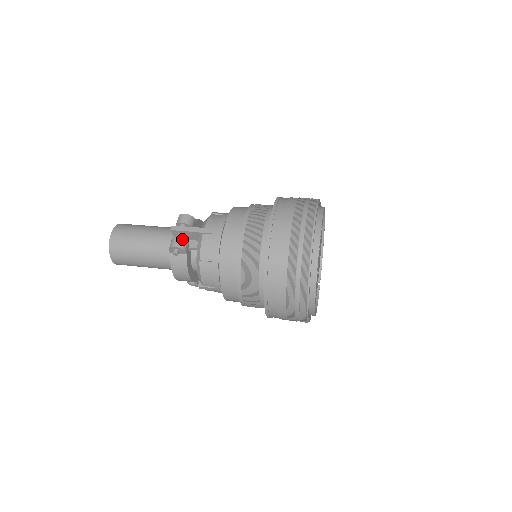
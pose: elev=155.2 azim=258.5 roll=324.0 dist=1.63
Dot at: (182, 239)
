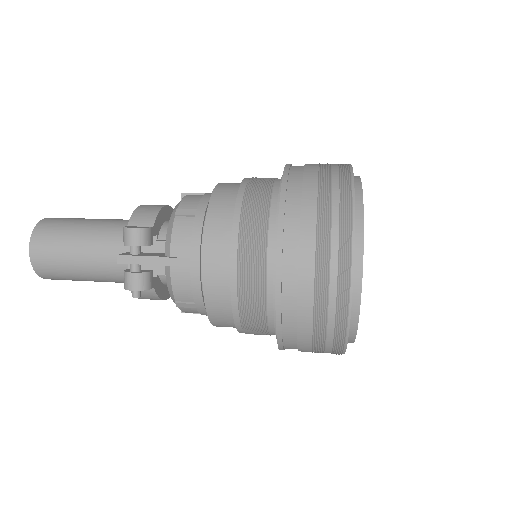
Dot at: (140, 275)
